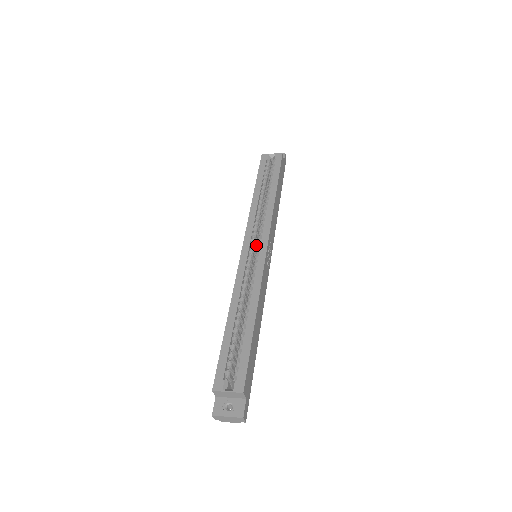
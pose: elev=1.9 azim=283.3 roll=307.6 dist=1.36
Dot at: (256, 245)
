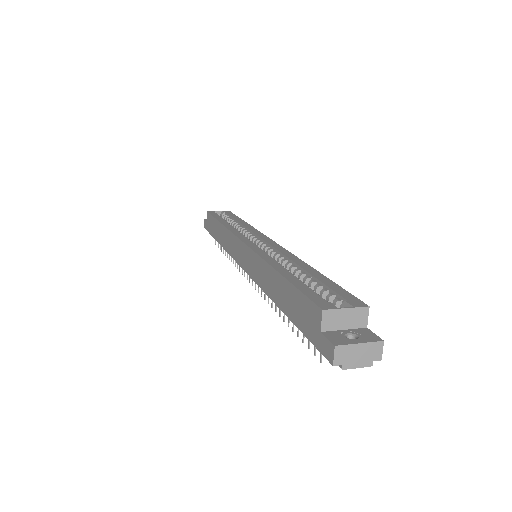
Dot at: occluded
